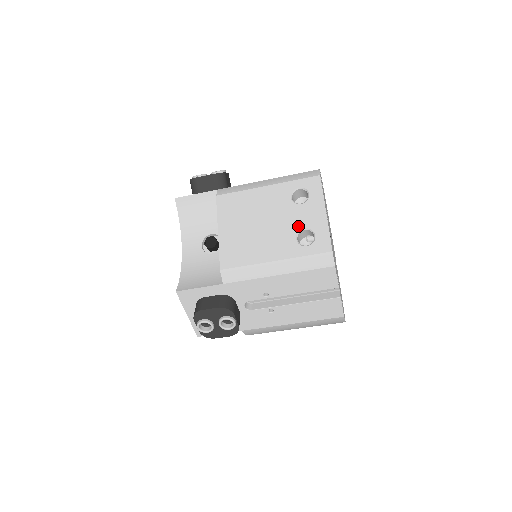
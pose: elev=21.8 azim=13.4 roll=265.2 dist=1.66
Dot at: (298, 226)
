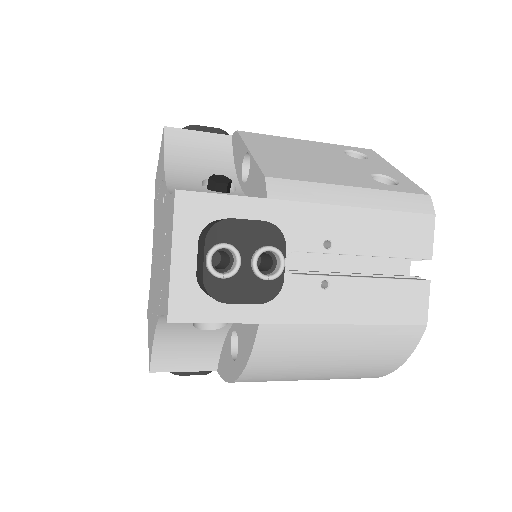
Dot at: (368, 170)
